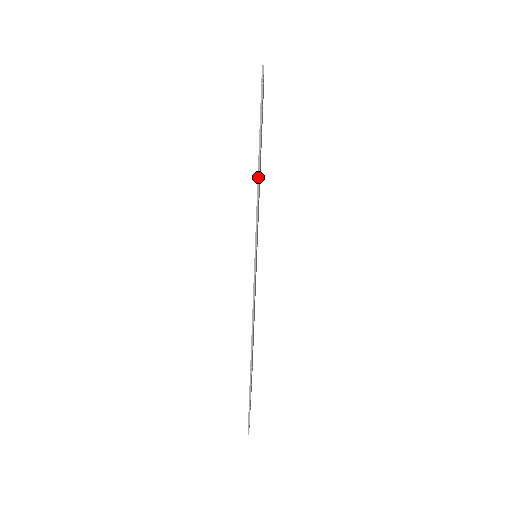
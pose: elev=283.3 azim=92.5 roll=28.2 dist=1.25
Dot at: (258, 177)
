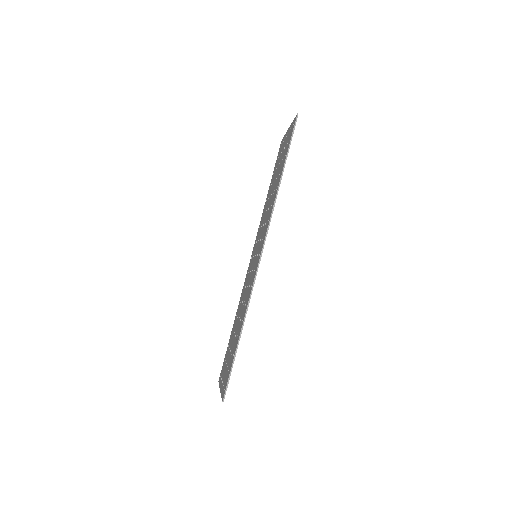
Dot at: (279, 185)
